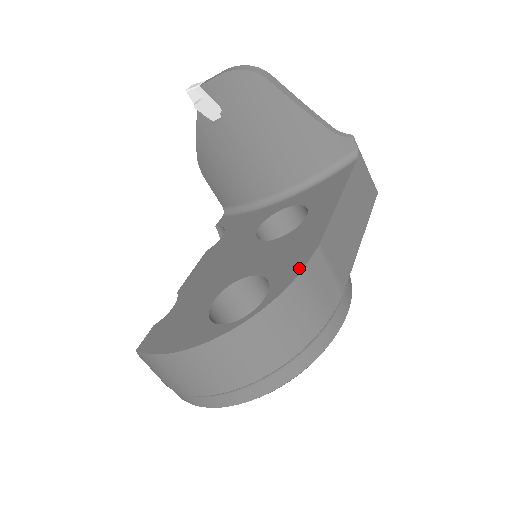
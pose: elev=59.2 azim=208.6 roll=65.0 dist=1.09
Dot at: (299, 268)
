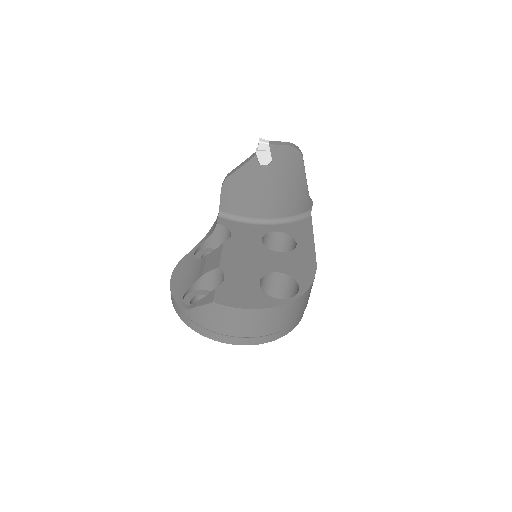
Dot at: (312, 277)
